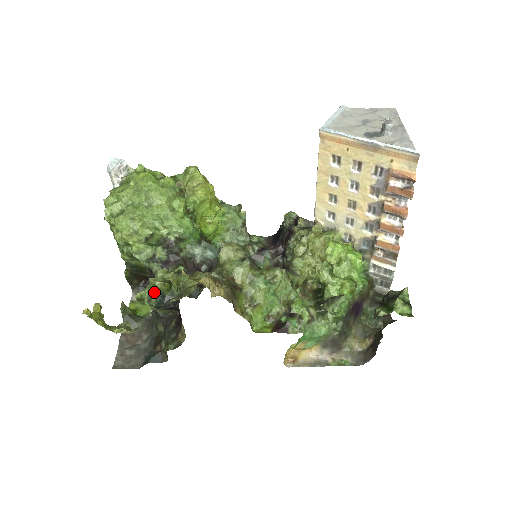
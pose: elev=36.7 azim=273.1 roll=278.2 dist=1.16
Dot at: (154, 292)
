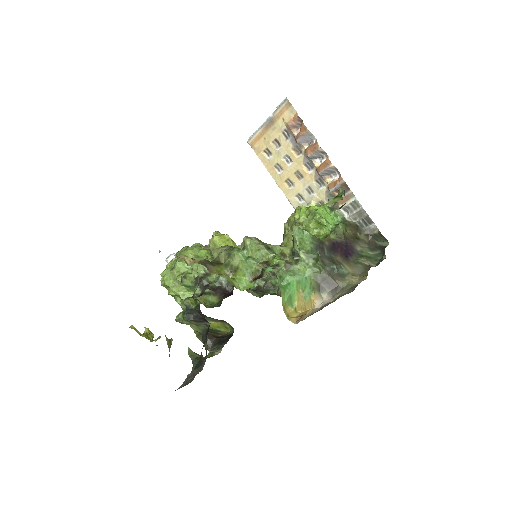
Dot at: (186, 310)
